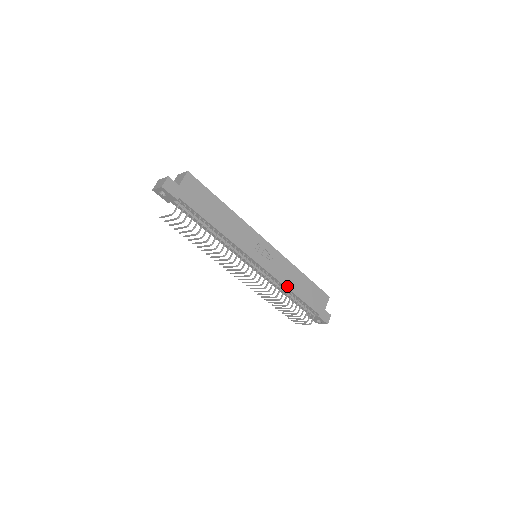
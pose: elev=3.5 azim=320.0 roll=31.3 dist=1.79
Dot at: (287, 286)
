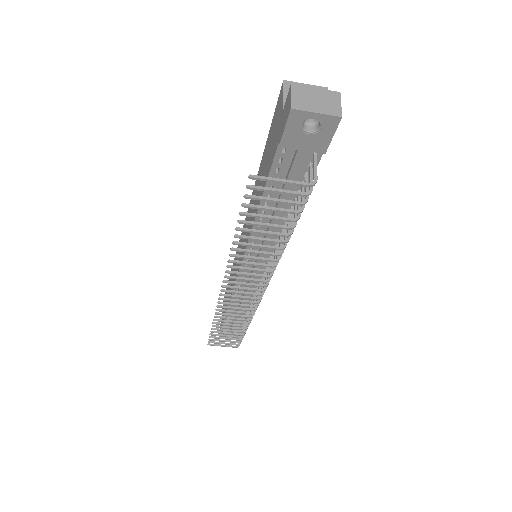
Dot at: occluded
